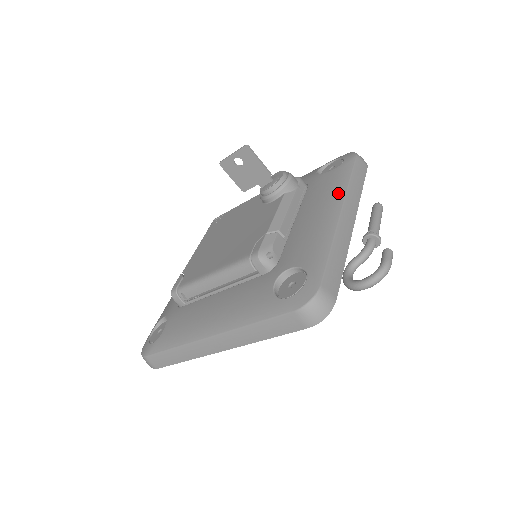
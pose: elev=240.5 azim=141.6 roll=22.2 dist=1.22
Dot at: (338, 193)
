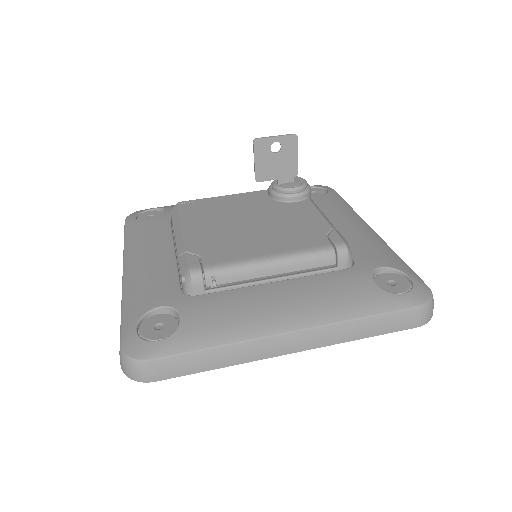
Dot at: (355, 214)
